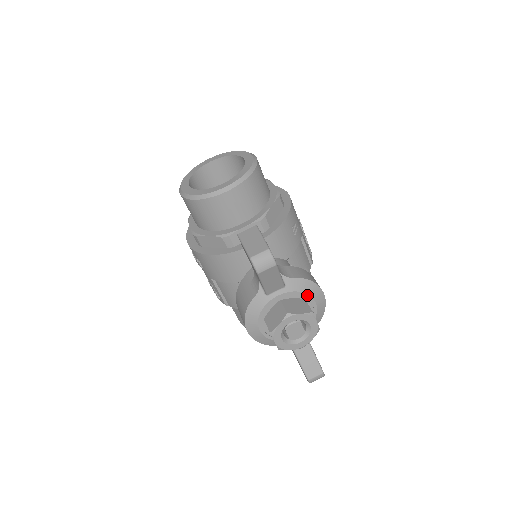
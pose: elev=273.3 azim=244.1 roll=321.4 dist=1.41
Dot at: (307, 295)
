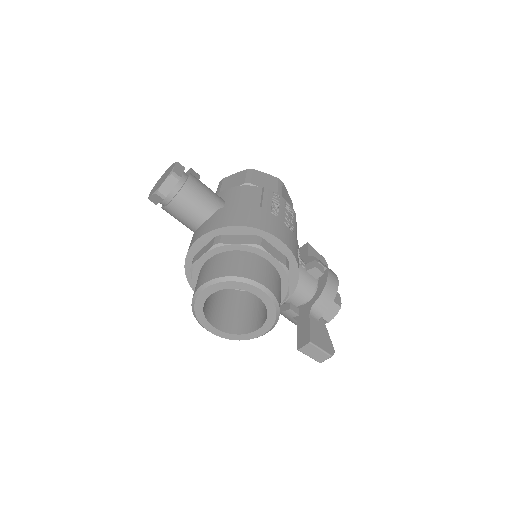
Dot at: occluded
